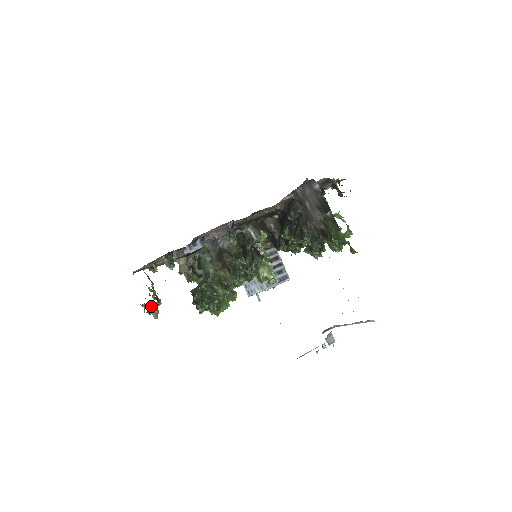
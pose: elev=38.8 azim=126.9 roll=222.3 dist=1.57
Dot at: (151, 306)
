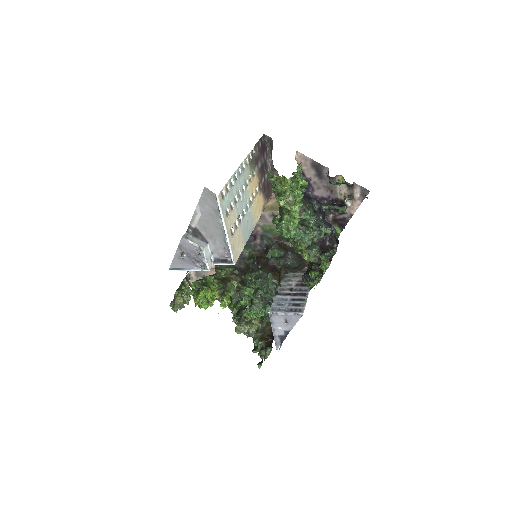
Dot at: (174, 297)
